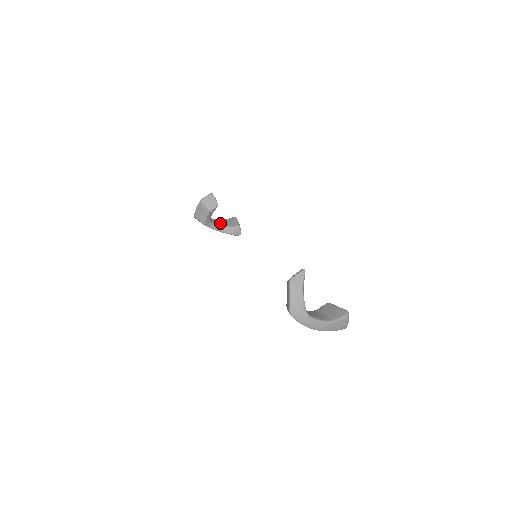
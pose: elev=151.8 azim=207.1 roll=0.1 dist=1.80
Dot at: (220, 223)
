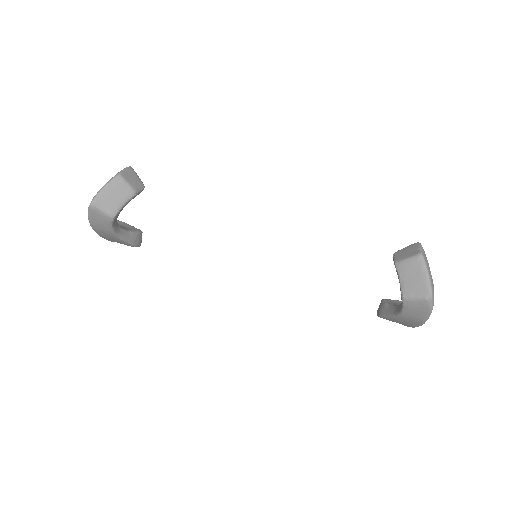
Dot at: occluded
